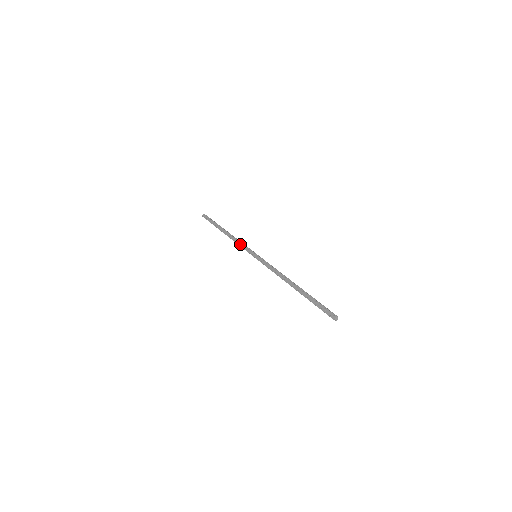
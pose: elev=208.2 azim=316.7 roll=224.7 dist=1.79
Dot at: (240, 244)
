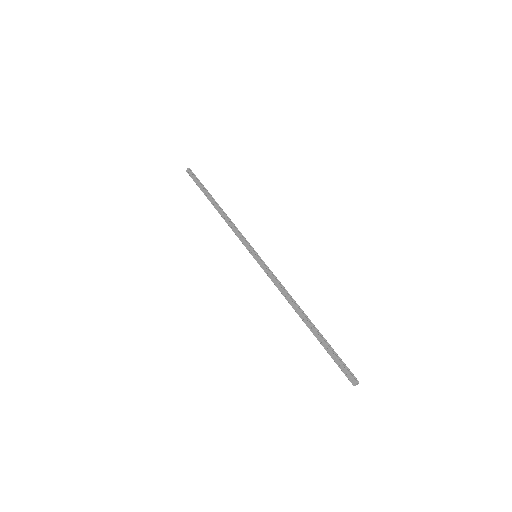
Dot at: (235, 232)
